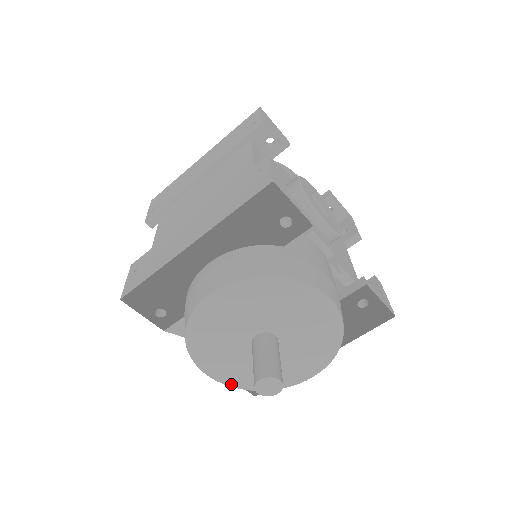
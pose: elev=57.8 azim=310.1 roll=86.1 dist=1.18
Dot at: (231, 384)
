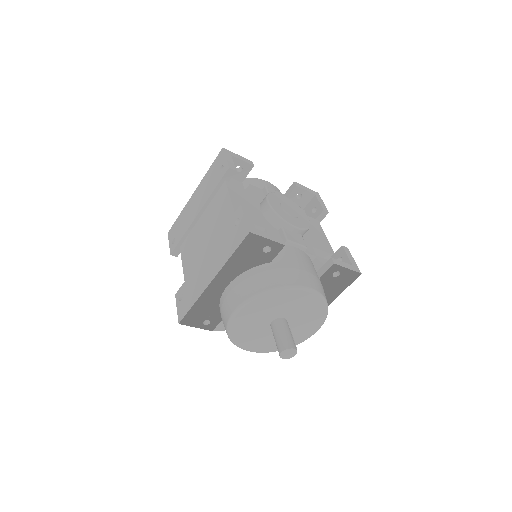
Dot at: (267, 351)
